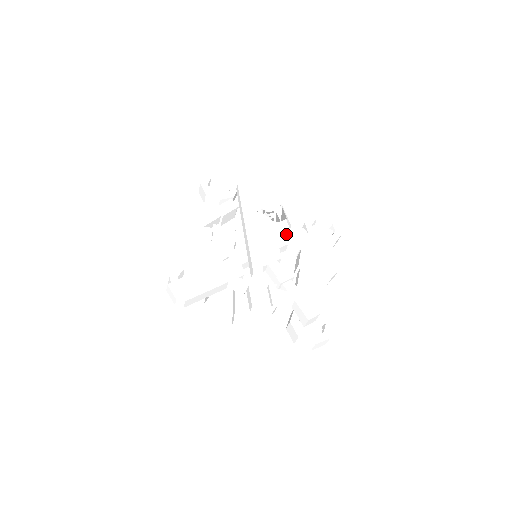
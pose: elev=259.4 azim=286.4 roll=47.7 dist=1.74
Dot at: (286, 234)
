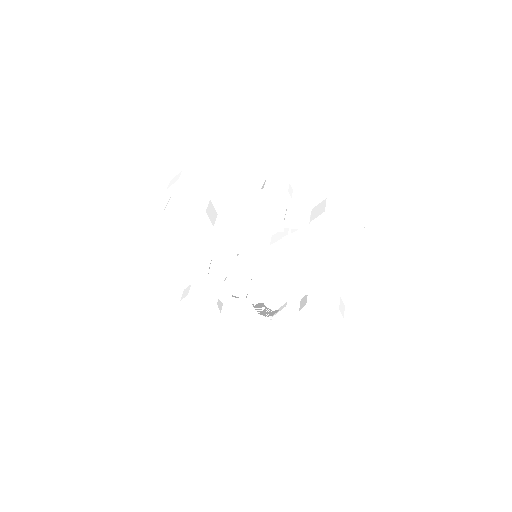
Dot at: occluded
